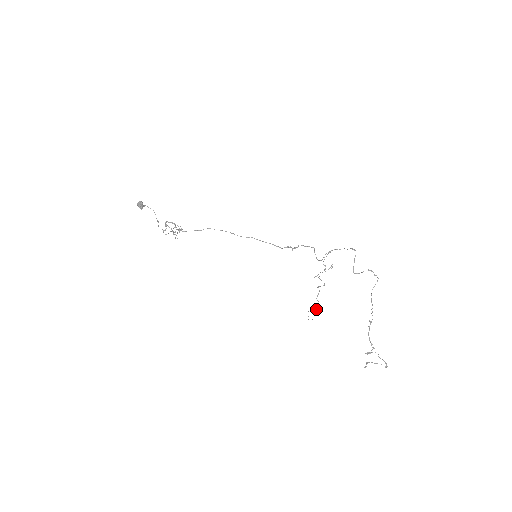
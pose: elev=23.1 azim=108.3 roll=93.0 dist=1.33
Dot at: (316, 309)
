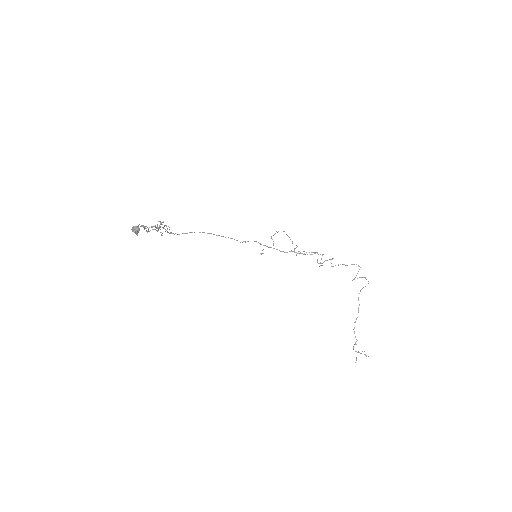
Dot at: occluded
